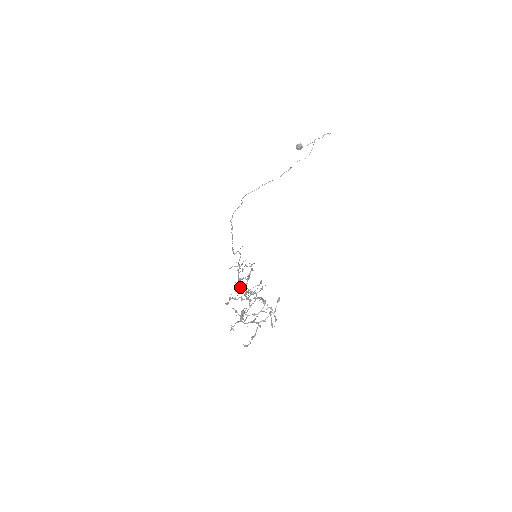
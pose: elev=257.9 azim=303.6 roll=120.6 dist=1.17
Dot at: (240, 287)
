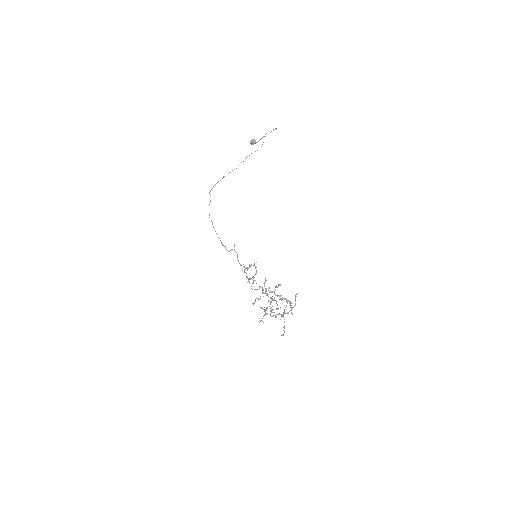
Dot at: occluded
